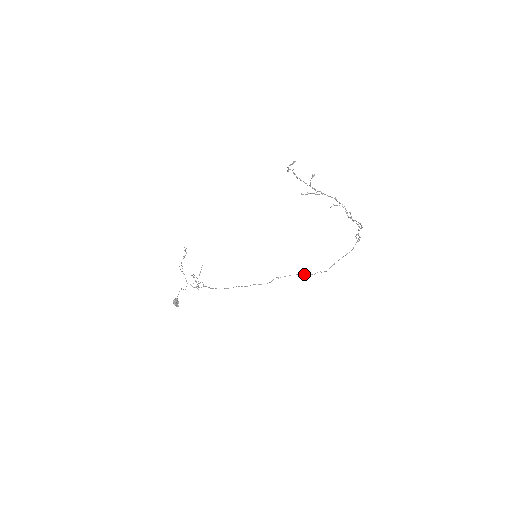
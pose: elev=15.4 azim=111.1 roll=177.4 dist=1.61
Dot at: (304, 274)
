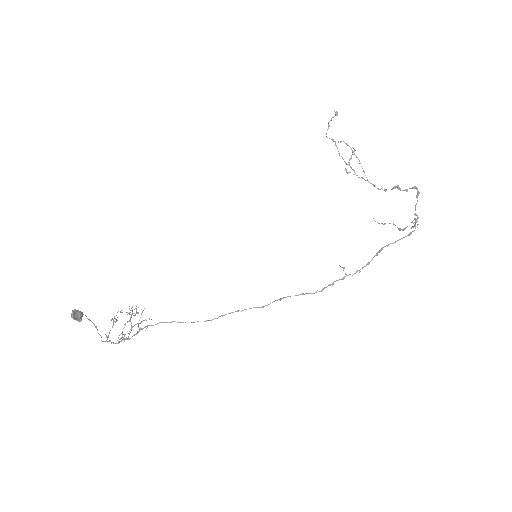
Dot at: occluded
